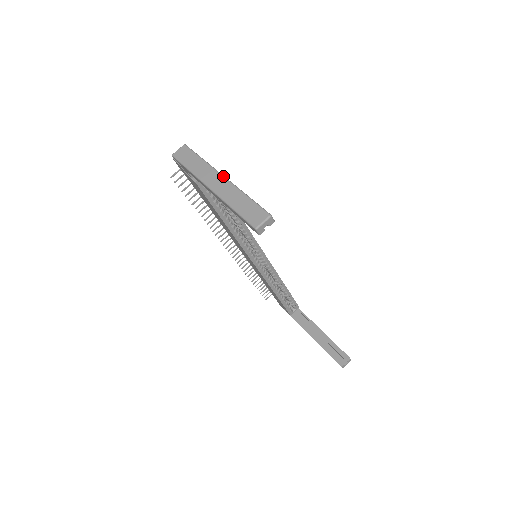
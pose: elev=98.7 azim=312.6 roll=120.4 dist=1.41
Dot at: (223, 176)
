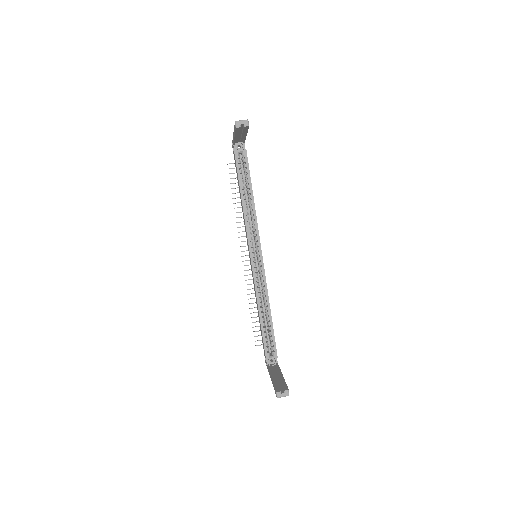
Dot at: occluded
